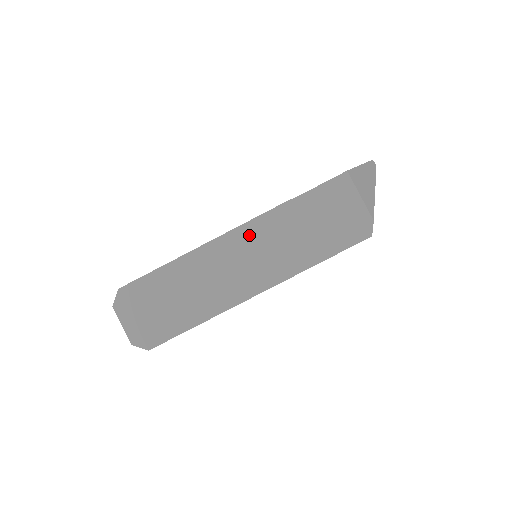
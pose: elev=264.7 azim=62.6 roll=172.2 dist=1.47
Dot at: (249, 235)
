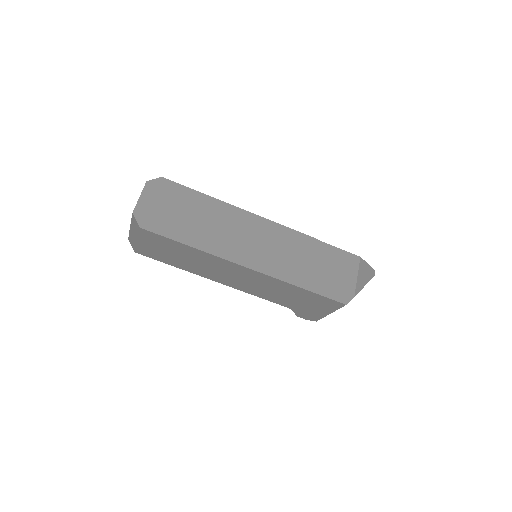
Dot at: (274, 231)
